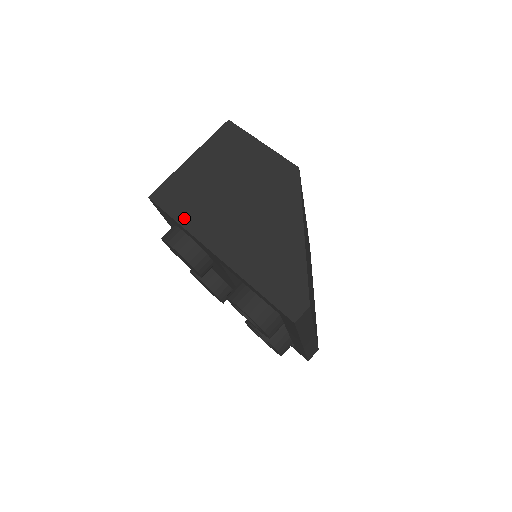
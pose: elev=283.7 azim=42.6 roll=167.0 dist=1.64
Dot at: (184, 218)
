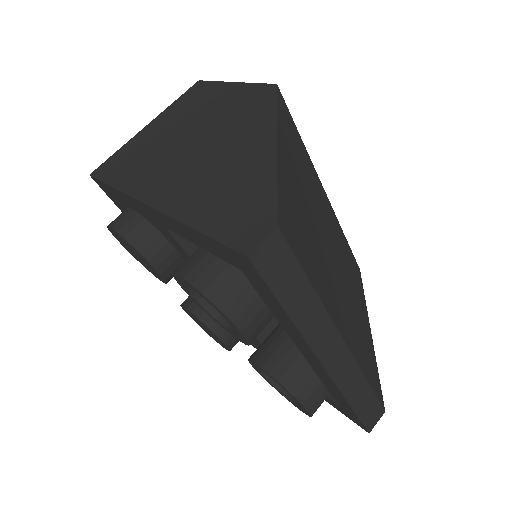
Dot at: (122, 180)
